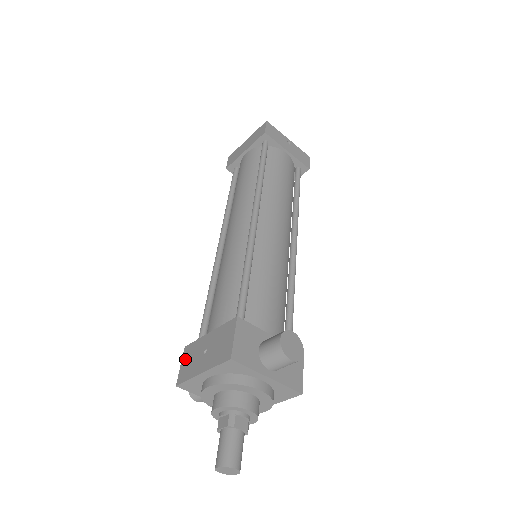
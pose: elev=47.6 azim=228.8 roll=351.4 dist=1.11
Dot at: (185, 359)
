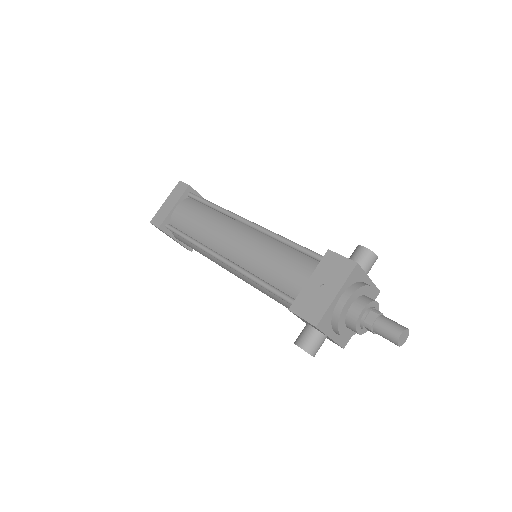
Dot at: (302, 311)
